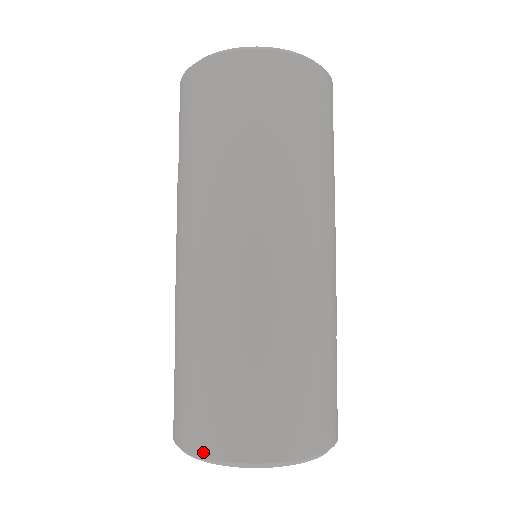
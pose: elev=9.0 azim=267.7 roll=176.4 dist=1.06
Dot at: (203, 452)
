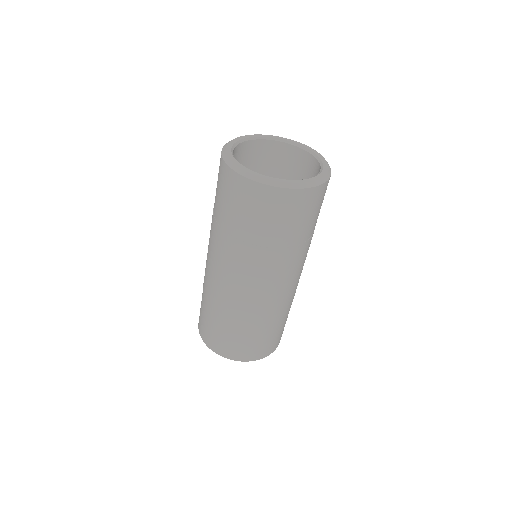
Dot at: (217, 352)
